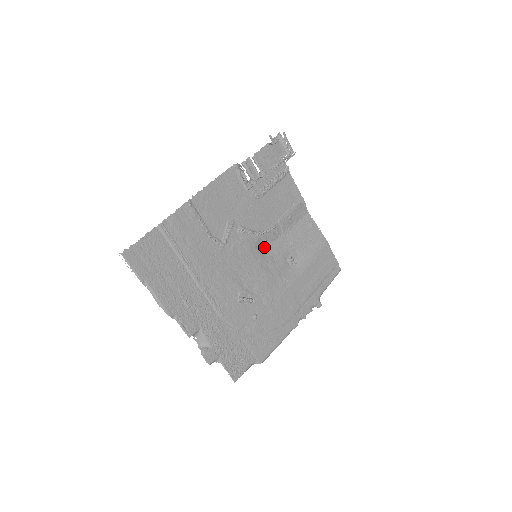
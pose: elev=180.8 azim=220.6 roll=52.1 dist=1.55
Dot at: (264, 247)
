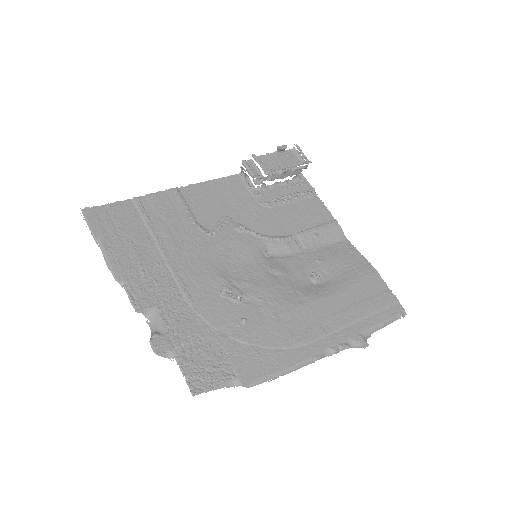
Dot at: (274, 256)
